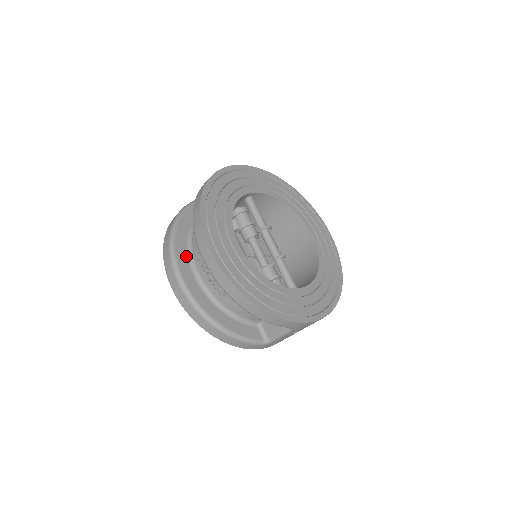
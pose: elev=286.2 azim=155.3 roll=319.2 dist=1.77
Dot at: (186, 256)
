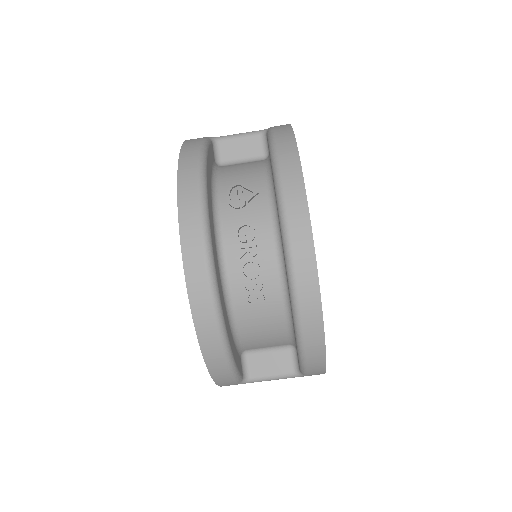
Dot at: (213, 220)
